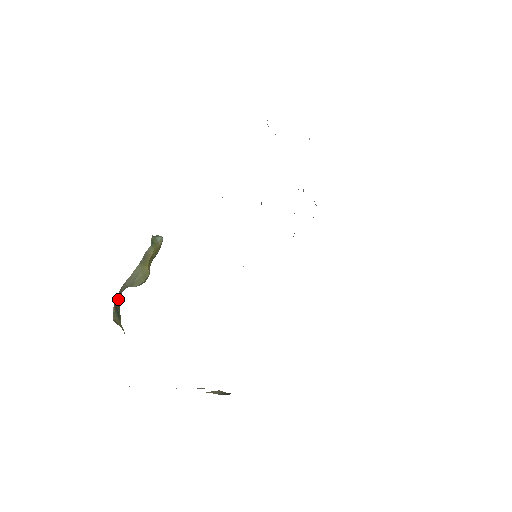
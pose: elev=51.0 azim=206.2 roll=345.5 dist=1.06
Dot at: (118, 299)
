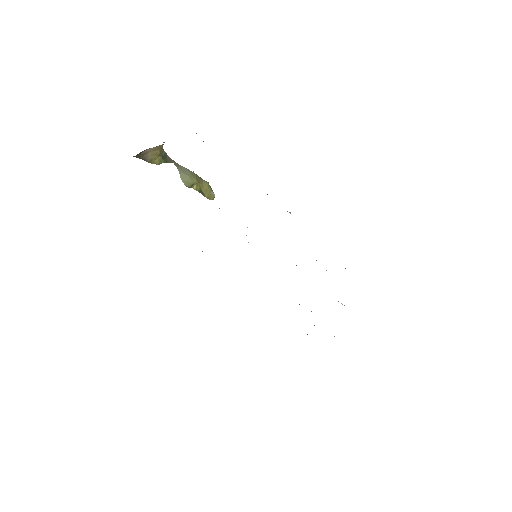
Dot at: (169, 160)
